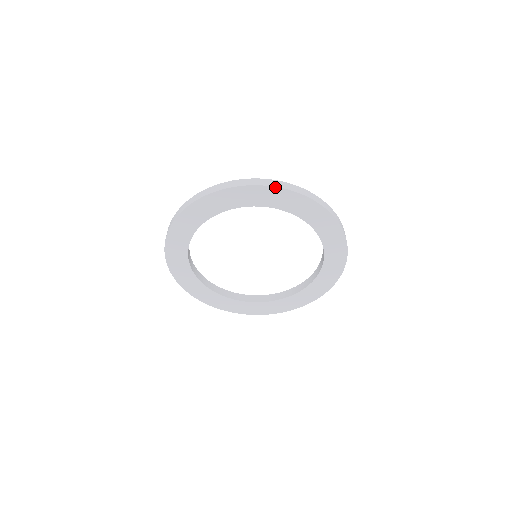
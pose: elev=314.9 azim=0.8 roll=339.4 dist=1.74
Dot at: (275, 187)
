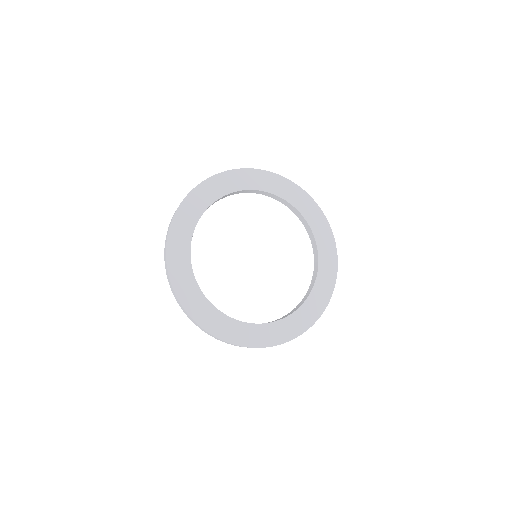
Dot at: (319, 207)
